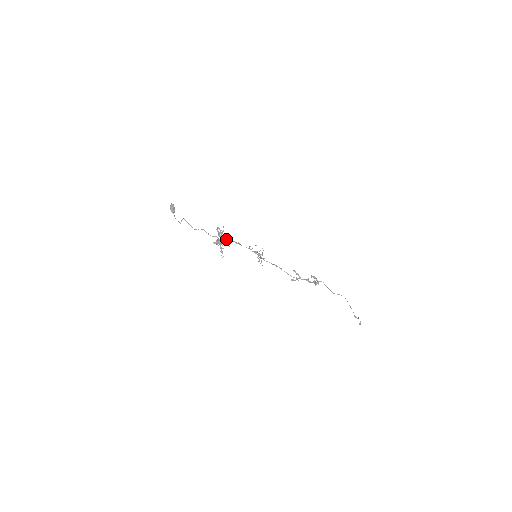
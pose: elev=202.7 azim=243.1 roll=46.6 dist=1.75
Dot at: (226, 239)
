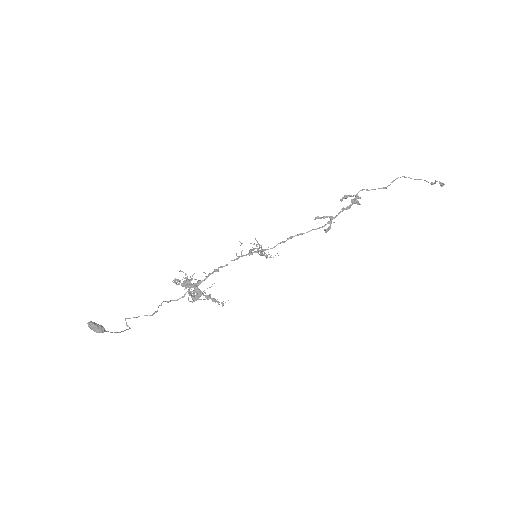
Dot at: (200, 281)
